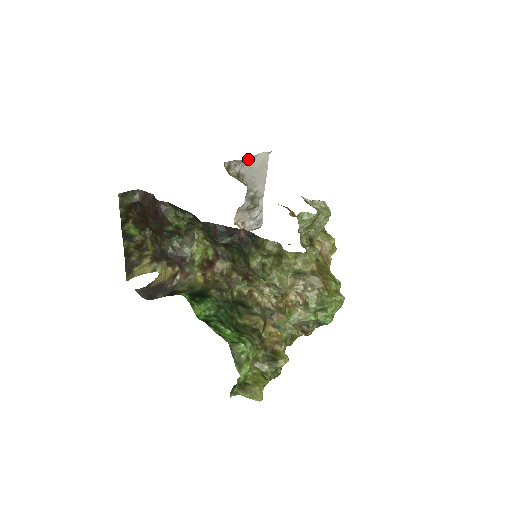
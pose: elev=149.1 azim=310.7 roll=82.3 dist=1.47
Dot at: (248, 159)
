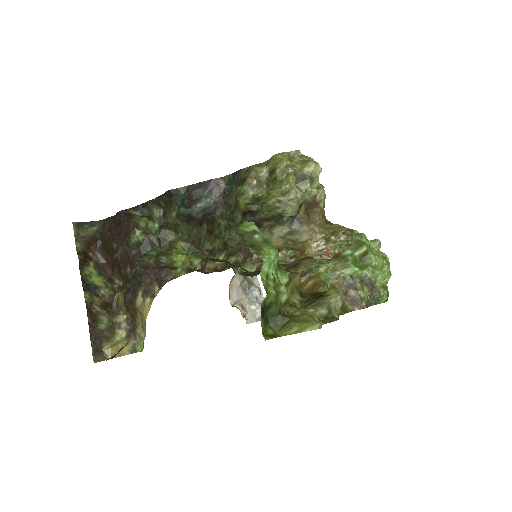
Dot at: occluded
